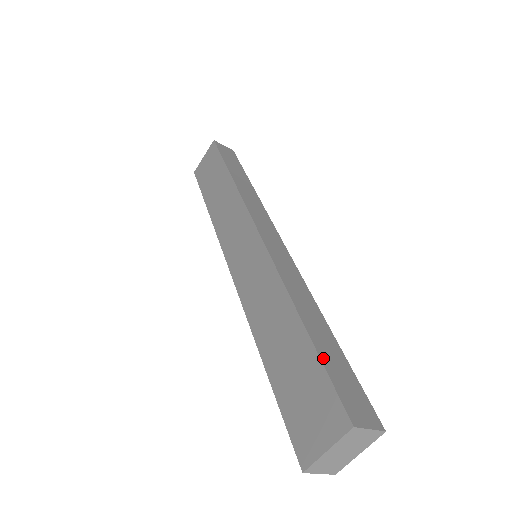
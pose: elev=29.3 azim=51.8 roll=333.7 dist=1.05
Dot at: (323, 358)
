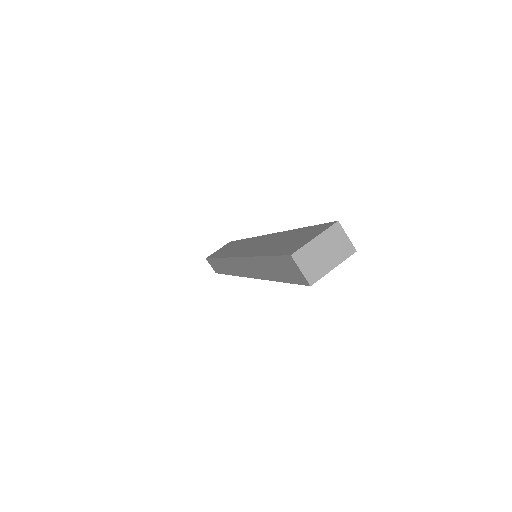
Dot at: occluded
